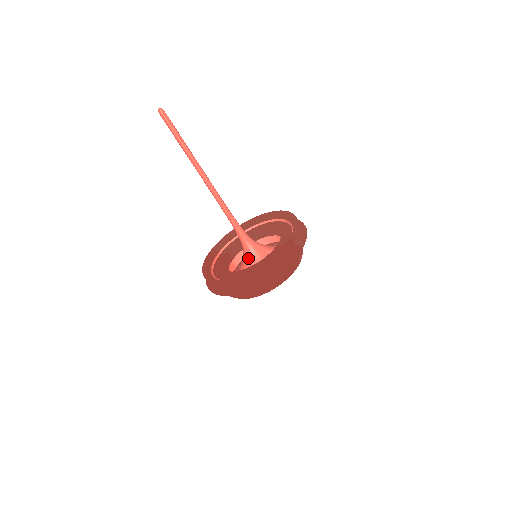
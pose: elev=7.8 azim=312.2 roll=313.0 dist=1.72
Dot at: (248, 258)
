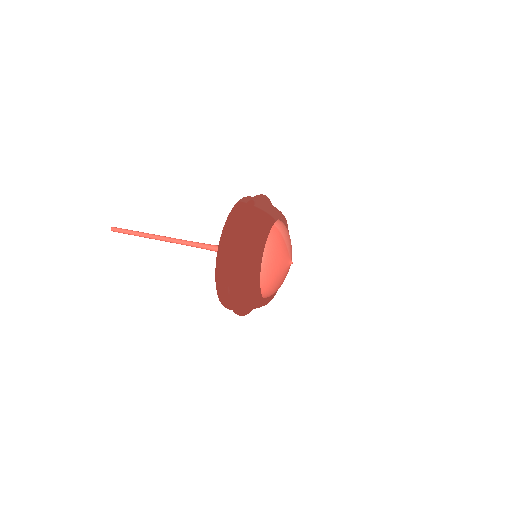
Dot at: occluded
